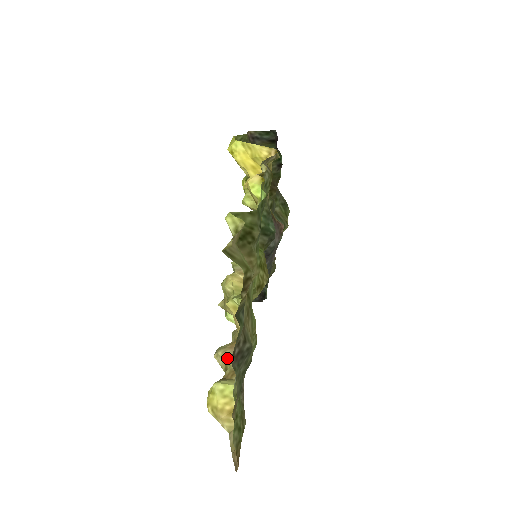
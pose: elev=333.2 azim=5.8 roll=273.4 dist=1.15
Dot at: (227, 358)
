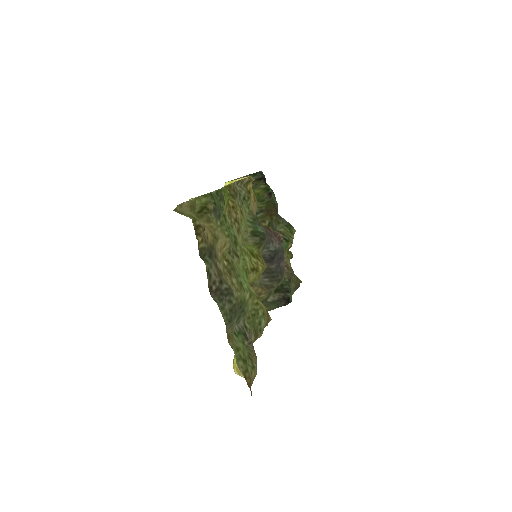
Dot at: occluded
